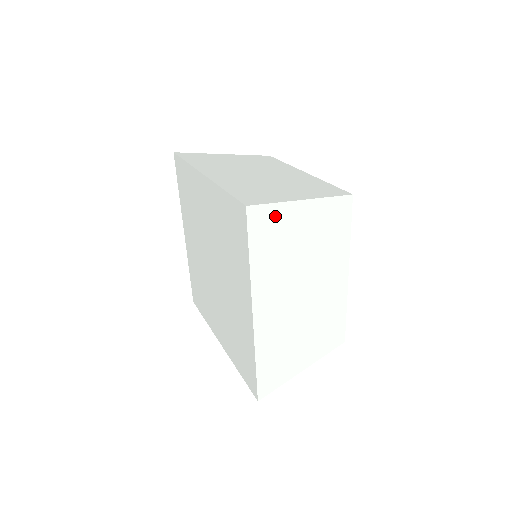
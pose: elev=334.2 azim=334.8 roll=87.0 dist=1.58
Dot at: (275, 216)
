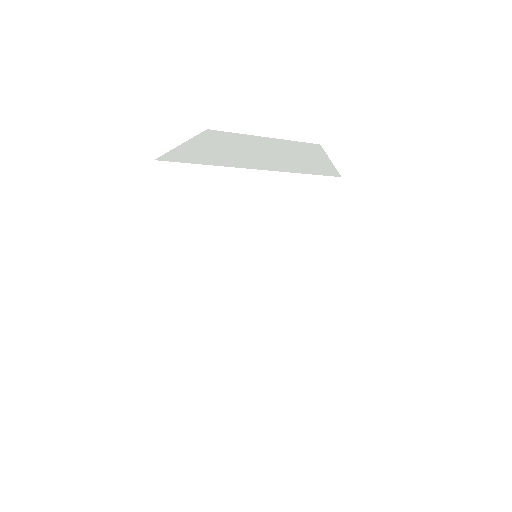
Dot at: (202, 183)
